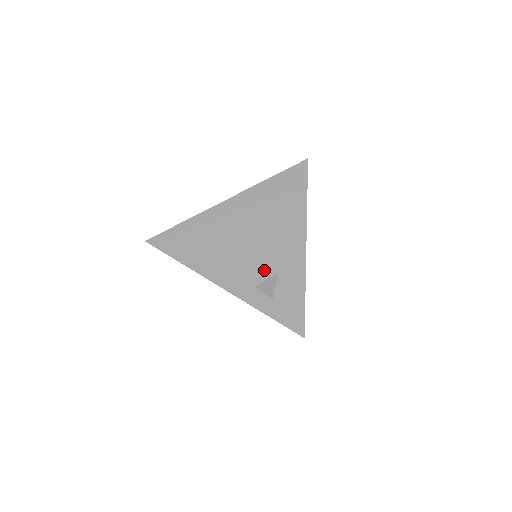
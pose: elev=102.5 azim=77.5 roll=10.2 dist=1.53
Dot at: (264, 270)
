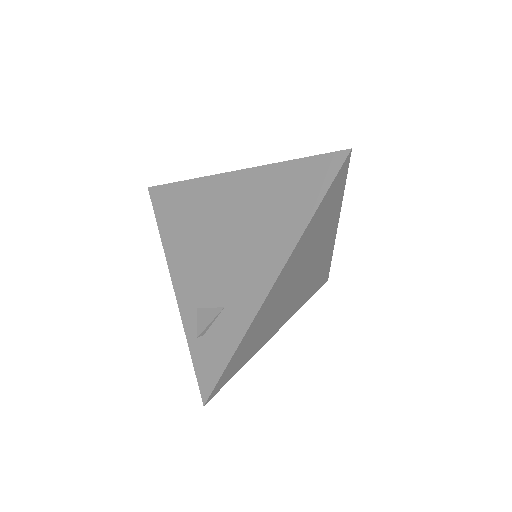
Dot at: (214, 293)
